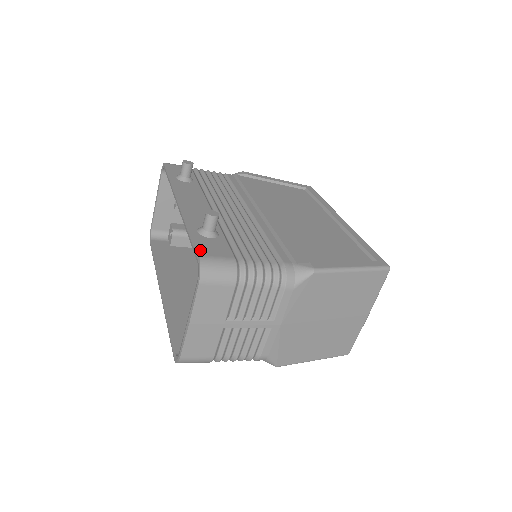
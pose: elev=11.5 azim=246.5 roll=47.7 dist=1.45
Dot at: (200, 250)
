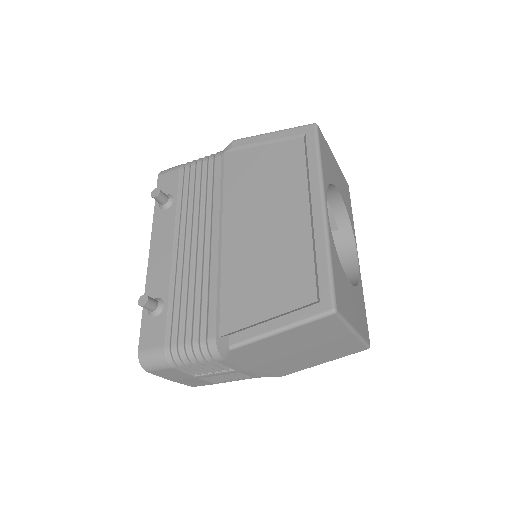
Dot at: (141, 342)
